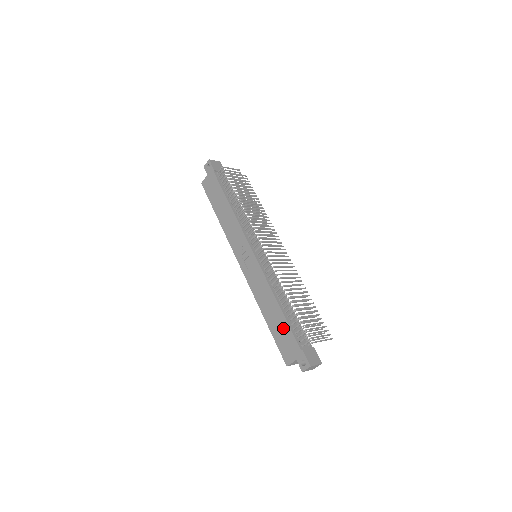
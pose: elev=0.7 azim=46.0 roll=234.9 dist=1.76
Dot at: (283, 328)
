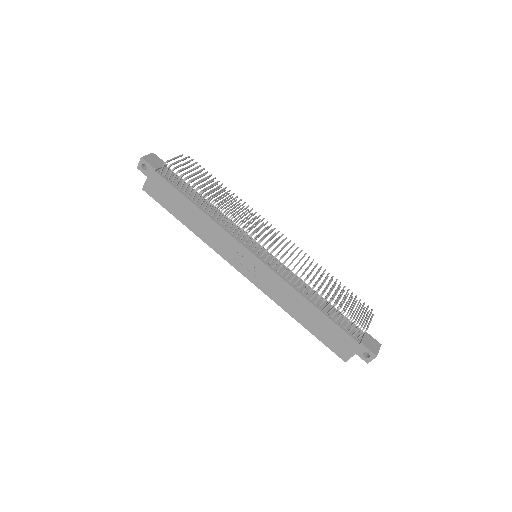
Dot at: (328, 327)
